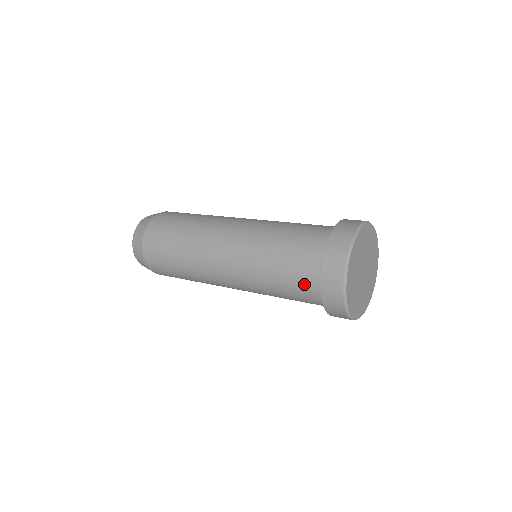
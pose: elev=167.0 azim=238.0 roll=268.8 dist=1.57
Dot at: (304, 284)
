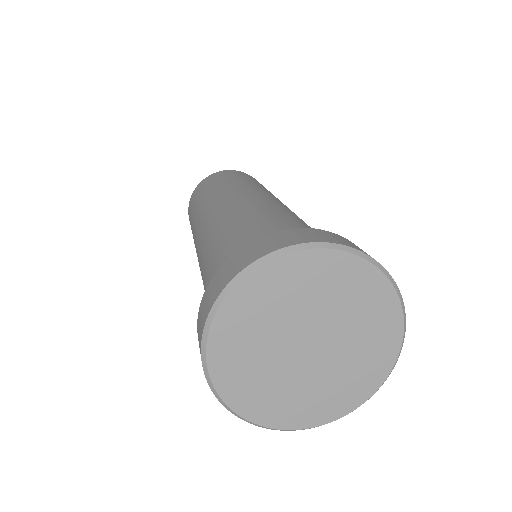
Dot at: occluded
